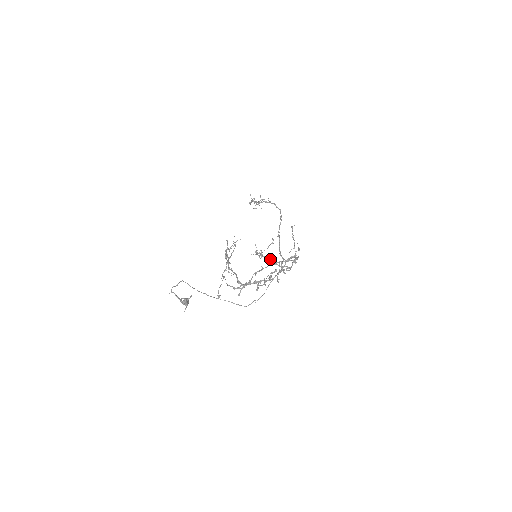
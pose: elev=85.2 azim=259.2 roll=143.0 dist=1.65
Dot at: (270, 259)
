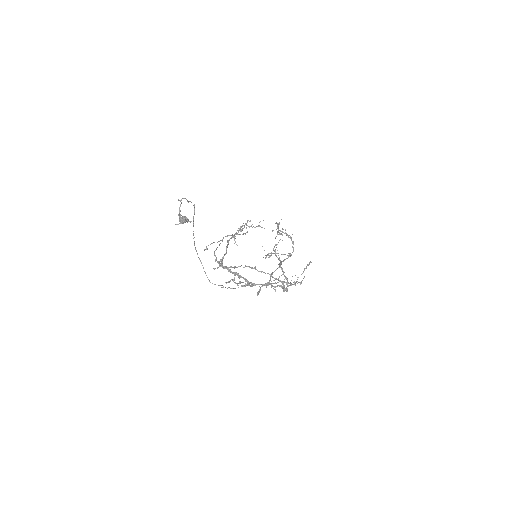
Dot at: (280, 262)
